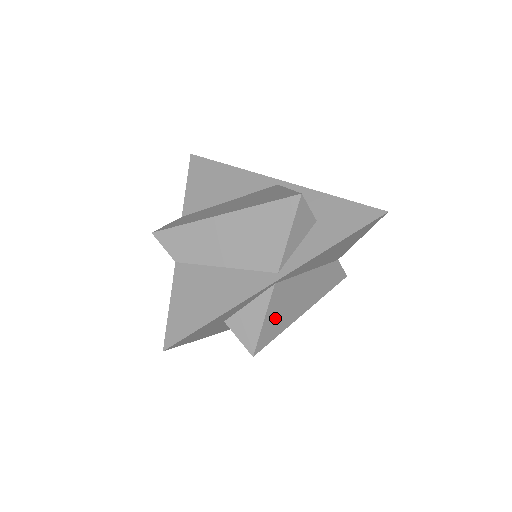
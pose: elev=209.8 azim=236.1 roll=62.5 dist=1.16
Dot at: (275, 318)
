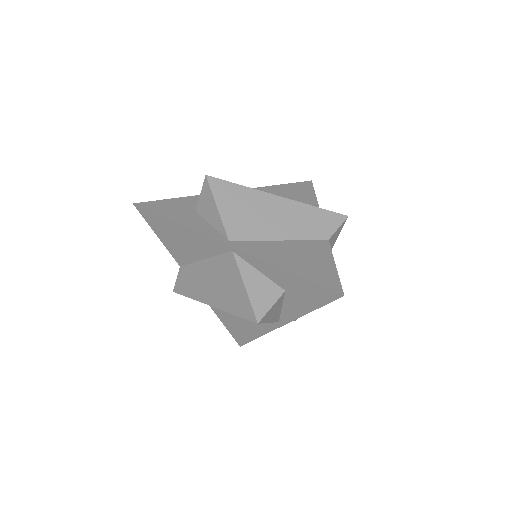
Dot at: occluded
